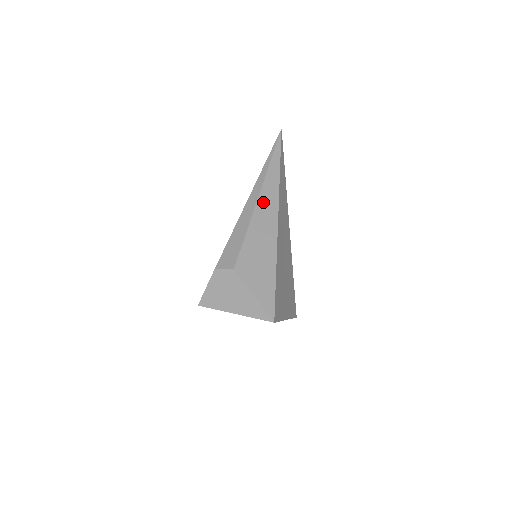
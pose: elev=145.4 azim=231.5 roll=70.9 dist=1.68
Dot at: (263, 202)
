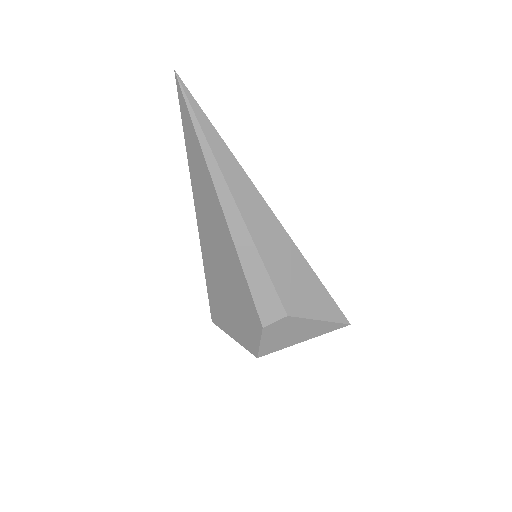
Dot at: (249, 212)
